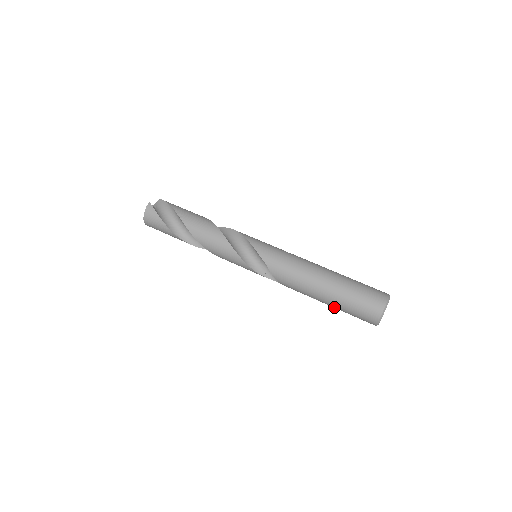
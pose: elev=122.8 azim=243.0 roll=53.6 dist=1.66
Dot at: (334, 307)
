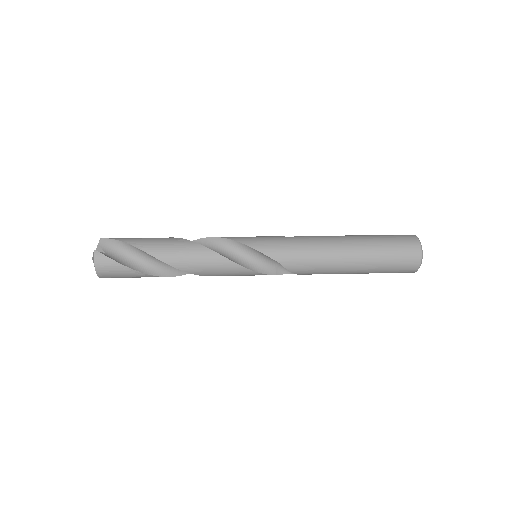
Dot at: (366, 273)
